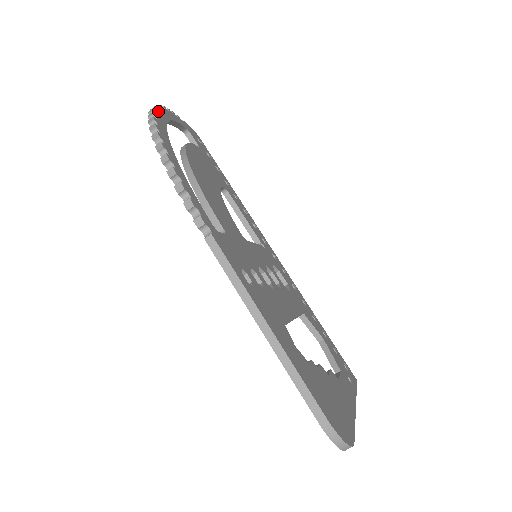
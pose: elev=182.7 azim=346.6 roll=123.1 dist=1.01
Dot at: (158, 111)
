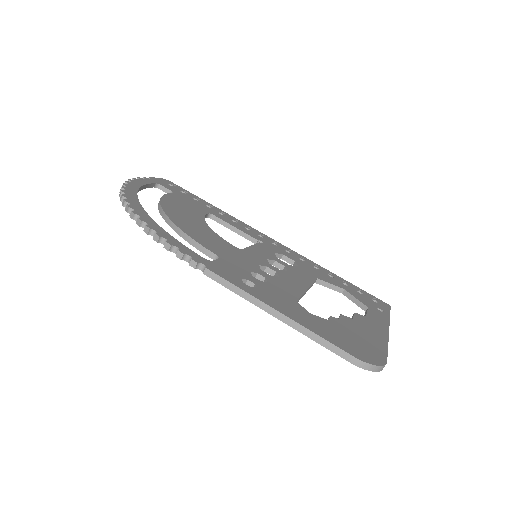
Dot at: (126, 189)
